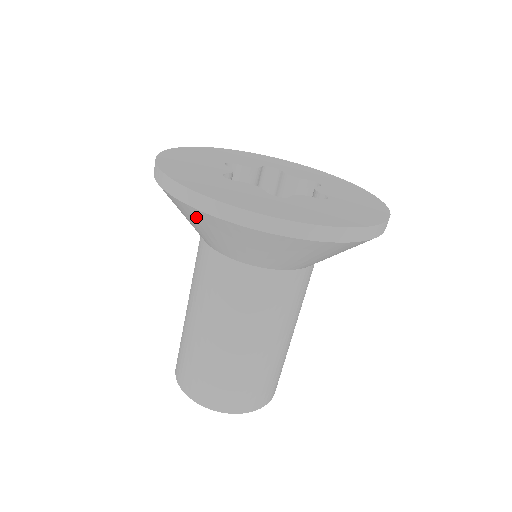
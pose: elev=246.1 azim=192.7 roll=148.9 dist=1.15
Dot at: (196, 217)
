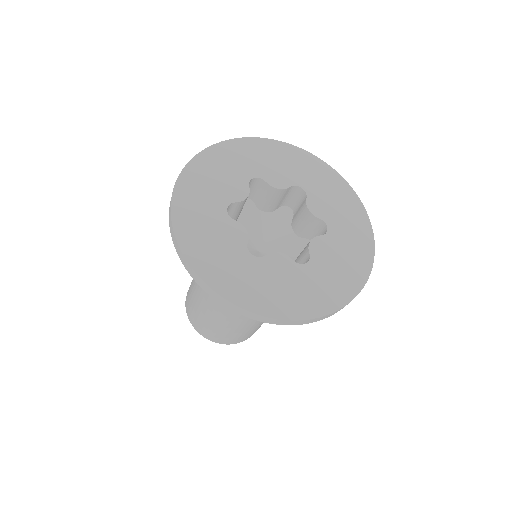
Dot at: occluded
